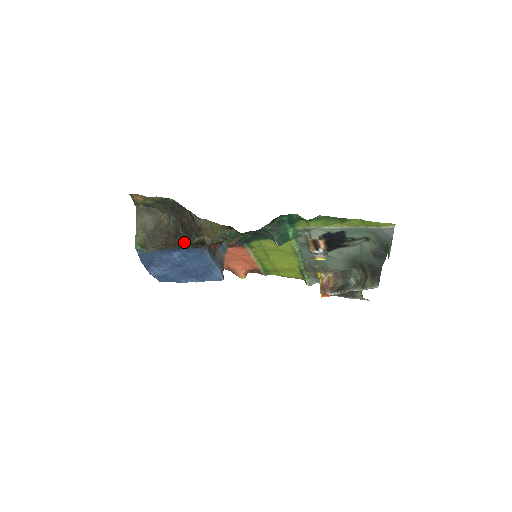
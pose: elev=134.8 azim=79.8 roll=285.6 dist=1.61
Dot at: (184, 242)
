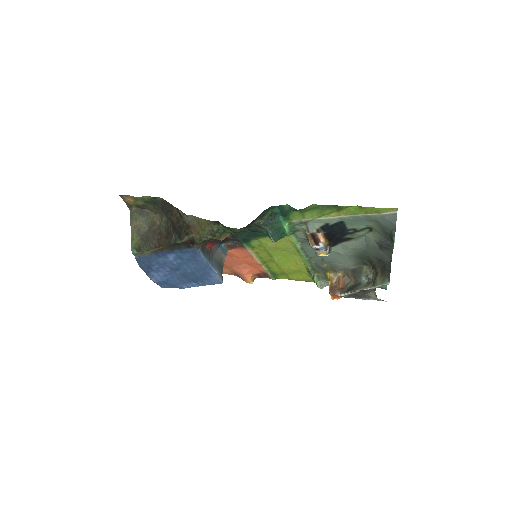
Dot at: occluded
